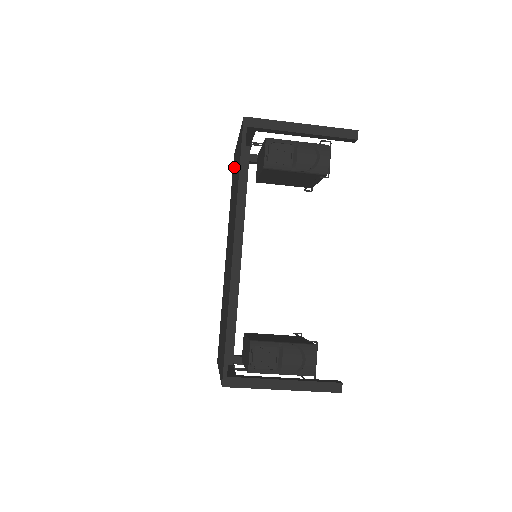
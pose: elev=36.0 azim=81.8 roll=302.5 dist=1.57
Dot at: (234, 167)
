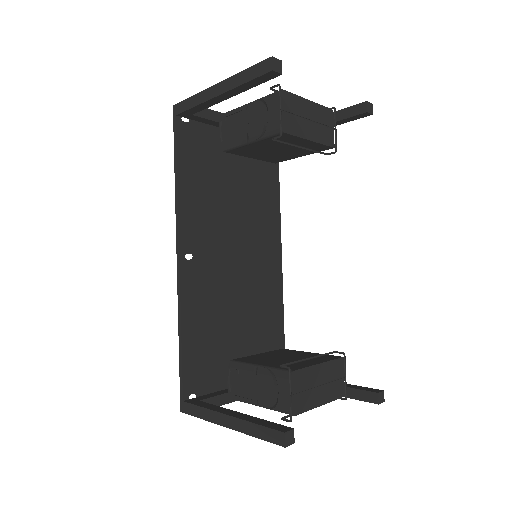
Dot at: occluded
